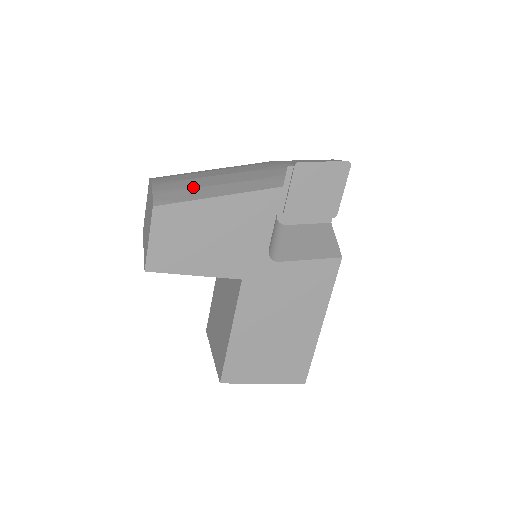
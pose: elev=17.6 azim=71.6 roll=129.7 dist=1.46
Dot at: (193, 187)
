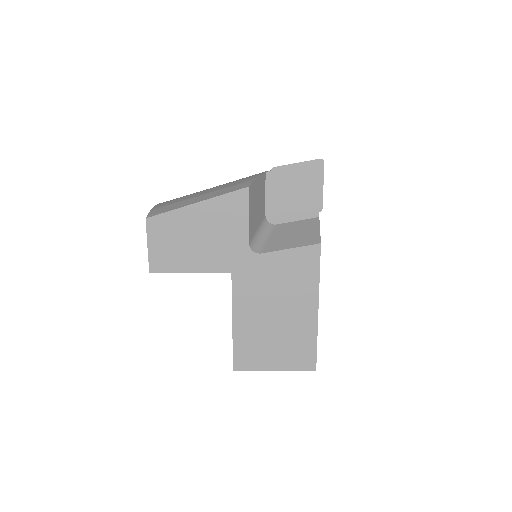
Dot at: (181, 200)
